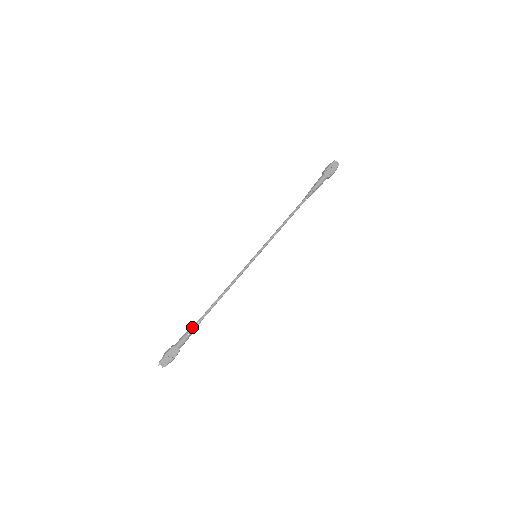
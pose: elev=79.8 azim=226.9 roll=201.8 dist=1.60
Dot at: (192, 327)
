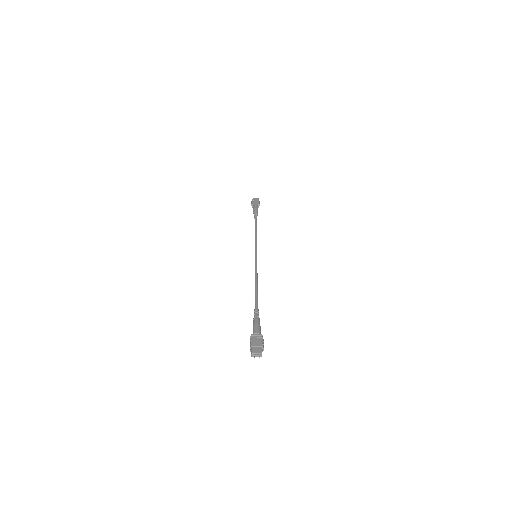
Dot at: occluded
